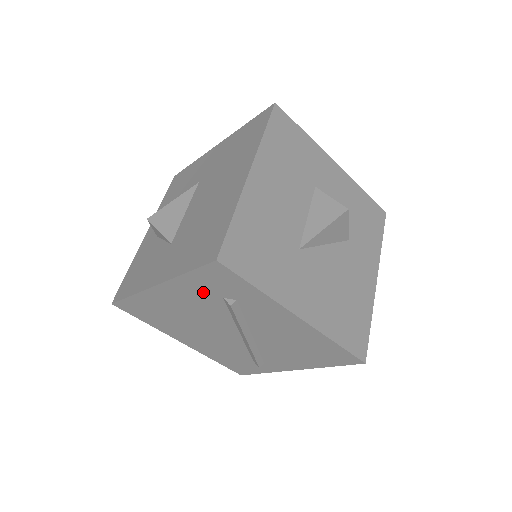
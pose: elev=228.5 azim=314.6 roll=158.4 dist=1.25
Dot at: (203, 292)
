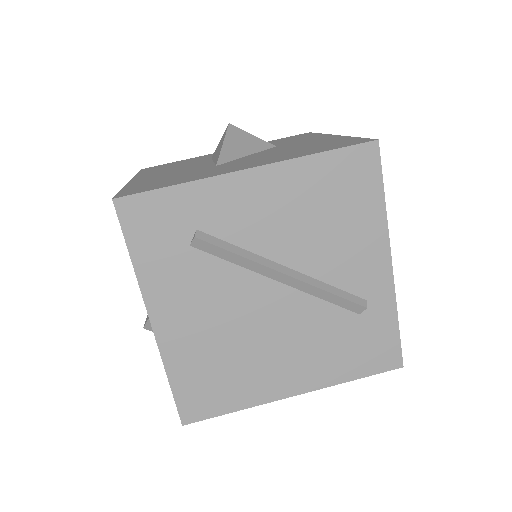
Dot at: (173, 265)
